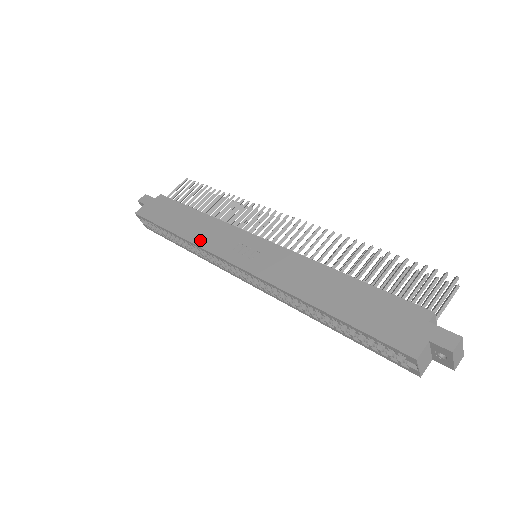
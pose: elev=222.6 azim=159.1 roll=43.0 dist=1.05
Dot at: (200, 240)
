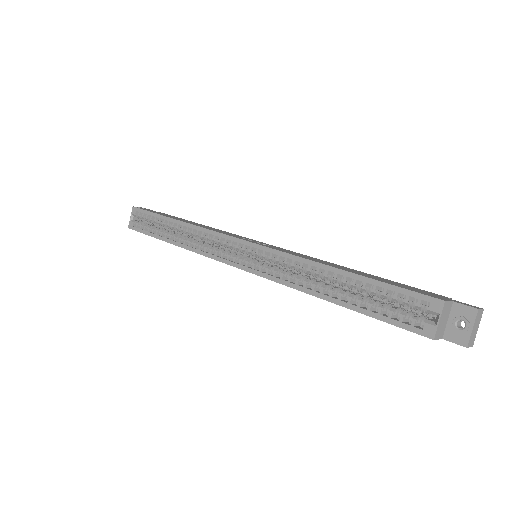
Dot at: (205, 227)
